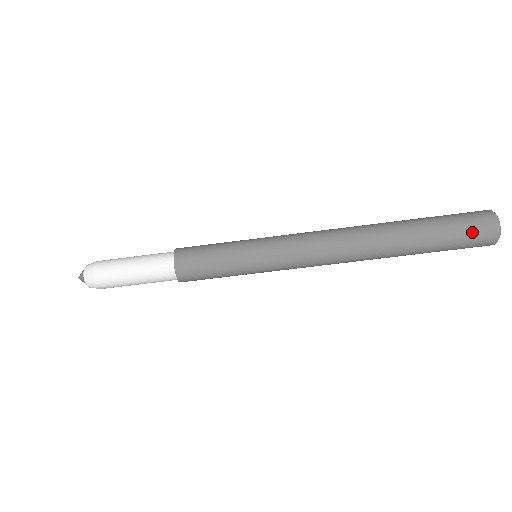
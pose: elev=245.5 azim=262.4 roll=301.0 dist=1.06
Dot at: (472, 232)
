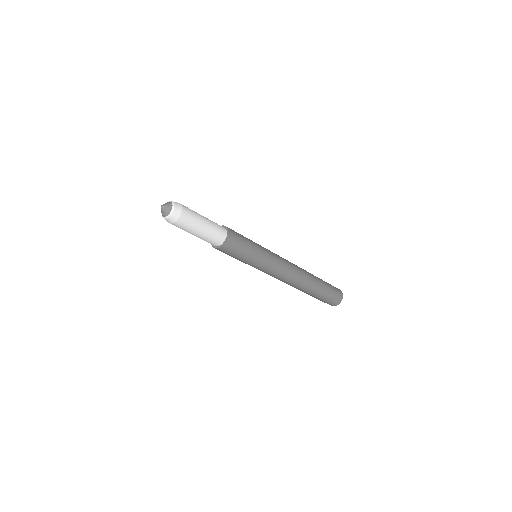
Dot at: (331, 301)
